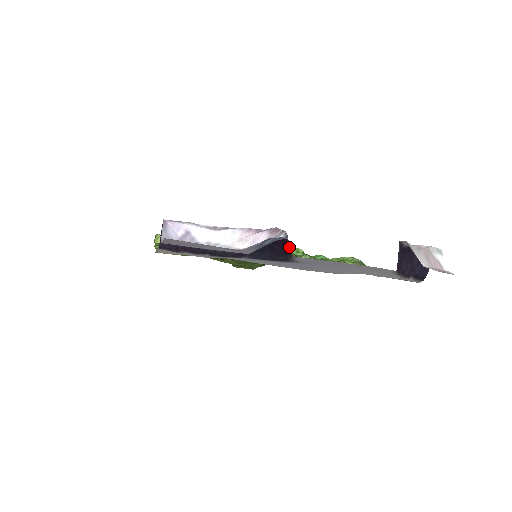
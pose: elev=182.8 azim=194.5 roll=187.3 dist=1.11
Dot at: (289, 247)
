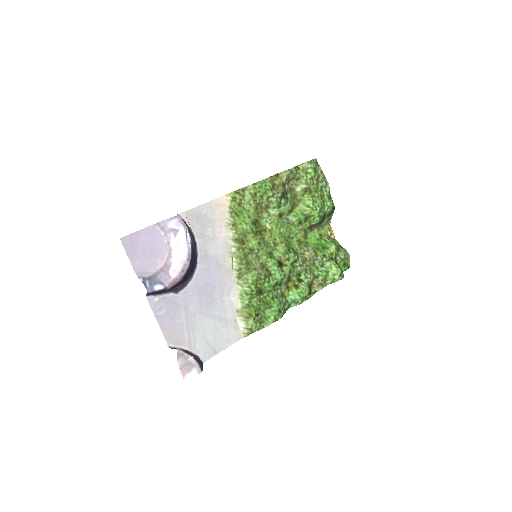
Dot at: (149, 294)
